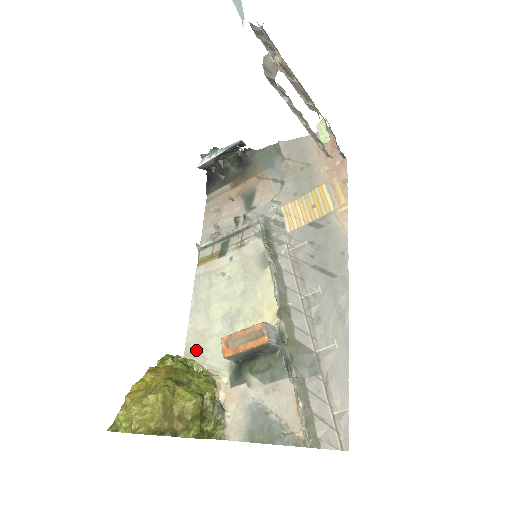
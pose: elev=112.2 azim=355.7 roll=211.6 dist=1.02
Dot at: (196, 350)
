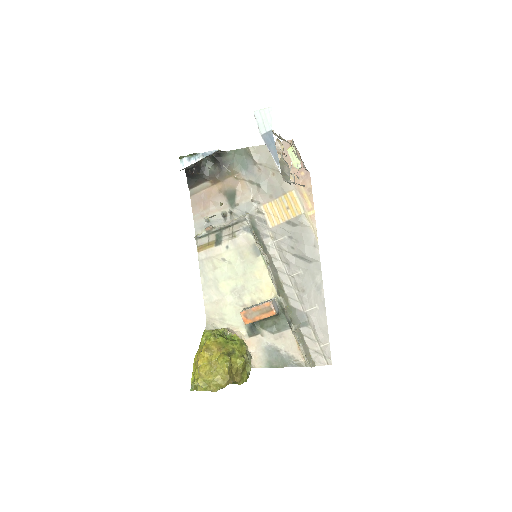
Dot at: (216, 315)
